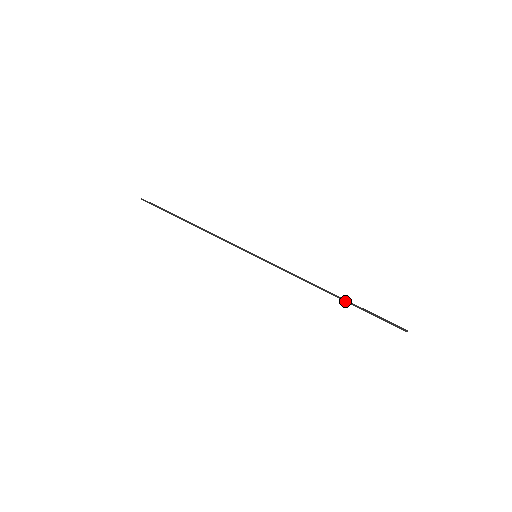
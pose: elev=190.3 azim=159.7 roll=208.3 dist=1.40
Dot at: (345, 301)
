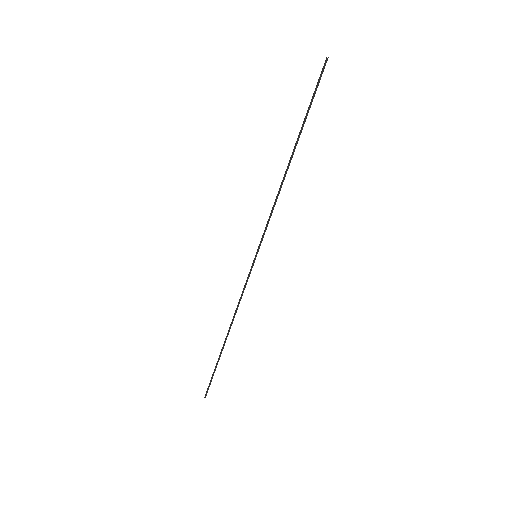
Dot at: (297, 140)
